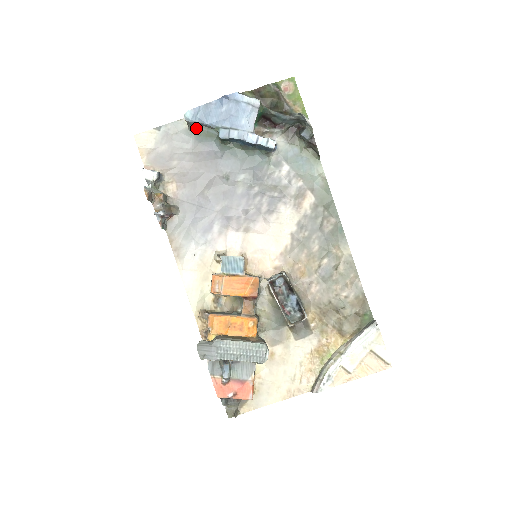
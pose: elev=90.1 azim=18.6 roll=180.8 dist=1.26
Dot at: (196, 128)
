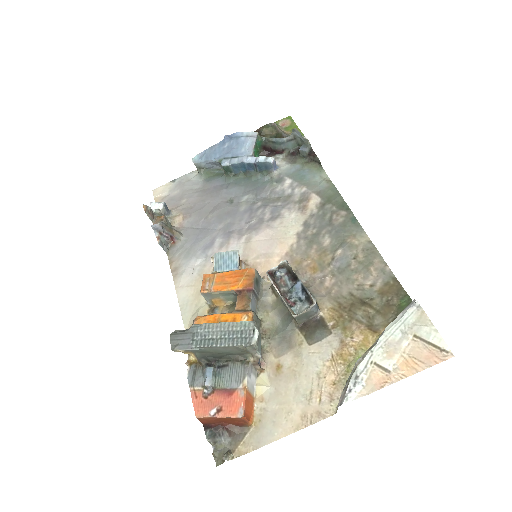
Dot at: (205, 172)
